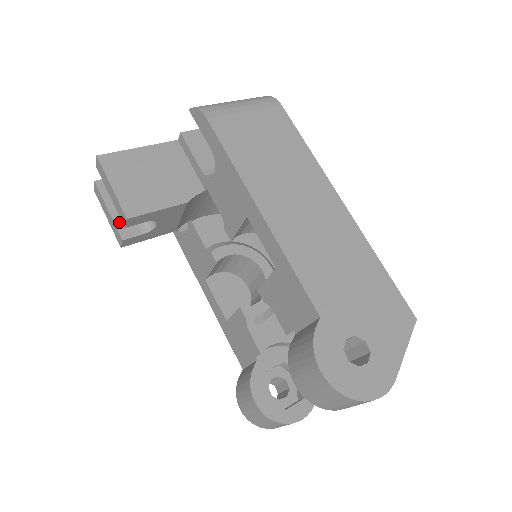
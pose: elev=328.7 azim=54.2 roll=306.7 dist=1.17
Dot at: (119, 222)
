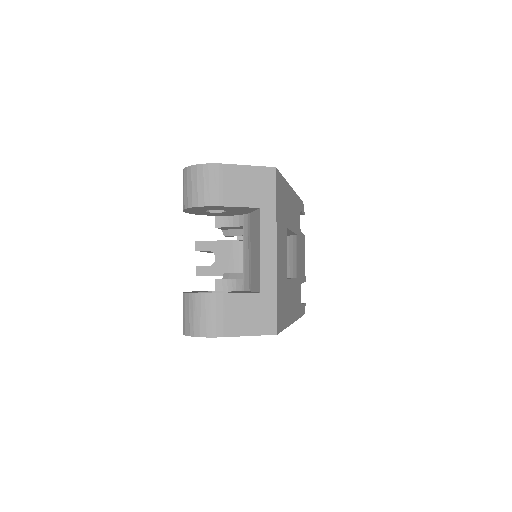
Dot at: occluded
